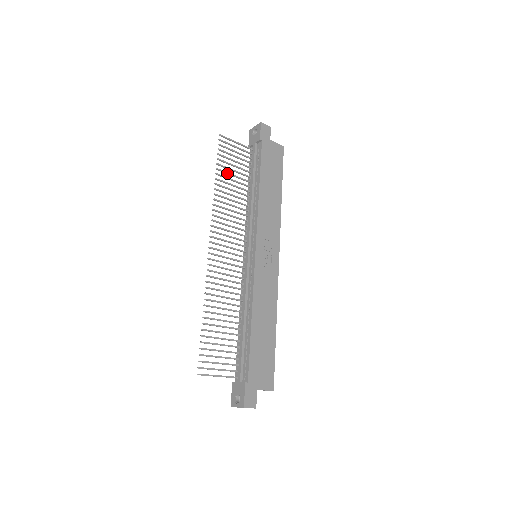
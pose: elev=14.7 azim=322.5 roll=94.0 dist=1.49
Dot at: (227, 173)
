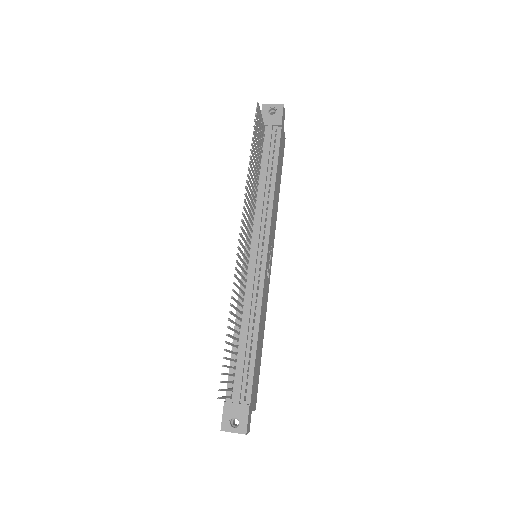
Dot at: (255, 152)
